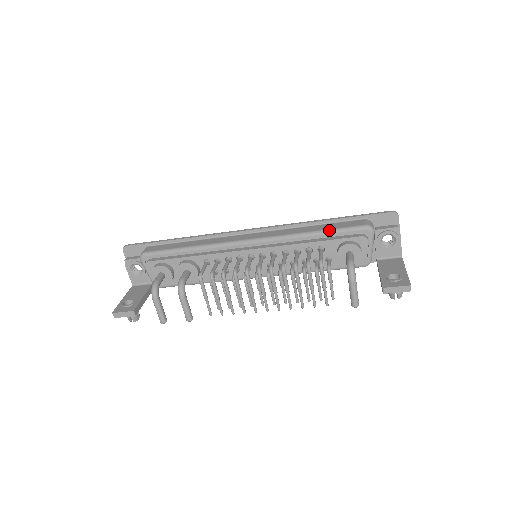
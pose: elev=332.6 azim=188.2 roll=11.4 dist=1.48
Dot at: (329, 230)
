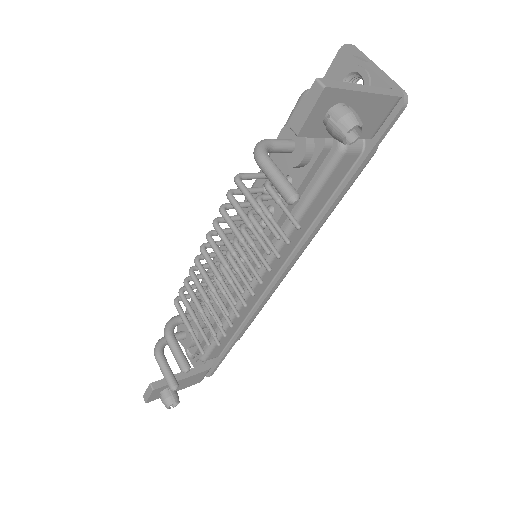
Dot at: occluded
